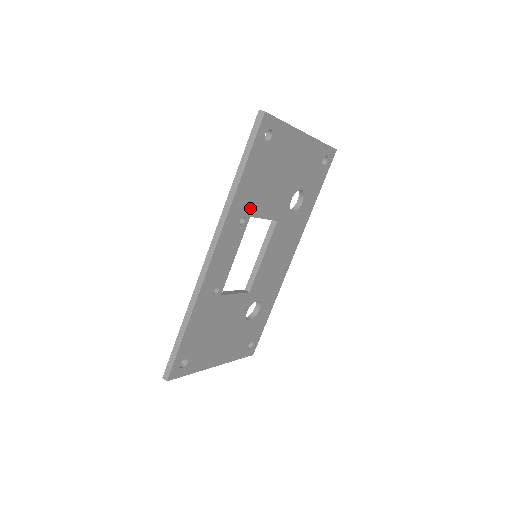
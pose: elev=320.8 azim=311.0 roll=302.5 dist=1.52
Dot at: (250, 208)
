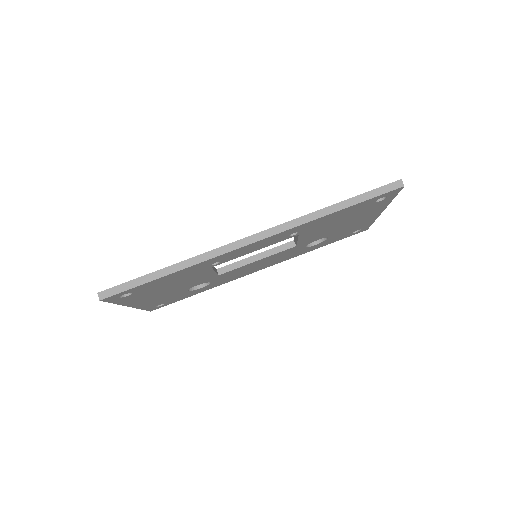
Dot at: (308, 230)
